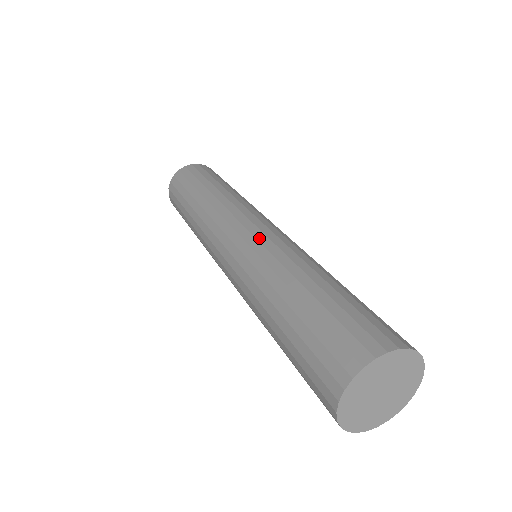
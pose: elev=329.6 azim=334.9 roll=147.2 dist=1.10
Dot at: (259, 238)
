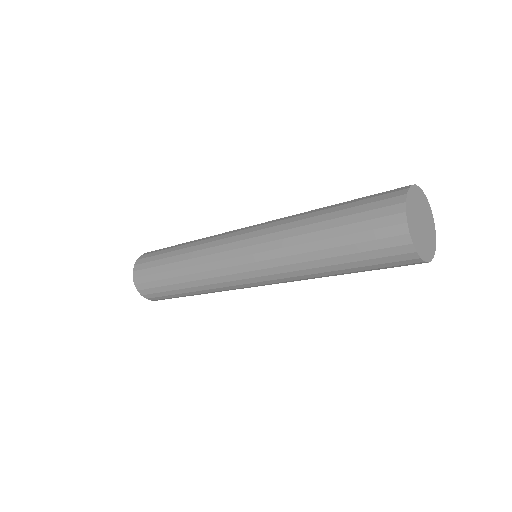
Dot at: (265, 222)
